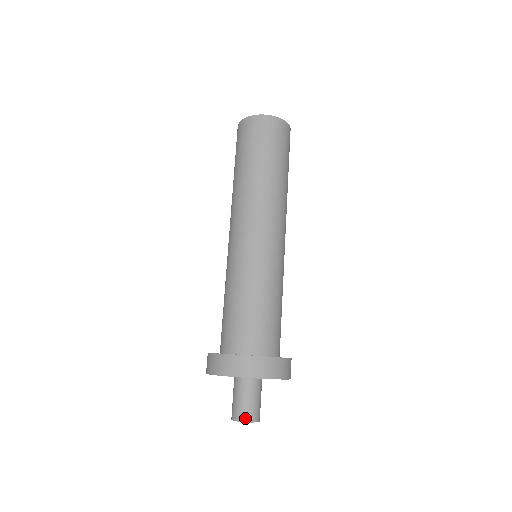
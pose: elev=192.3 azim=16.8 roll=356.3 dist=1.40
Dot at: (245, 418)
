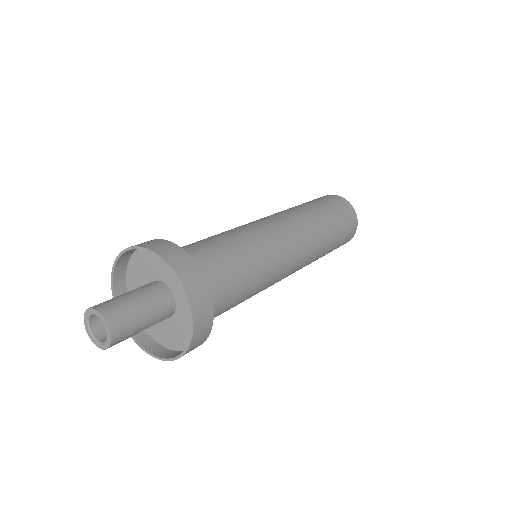
Dot at: (100, 306)
